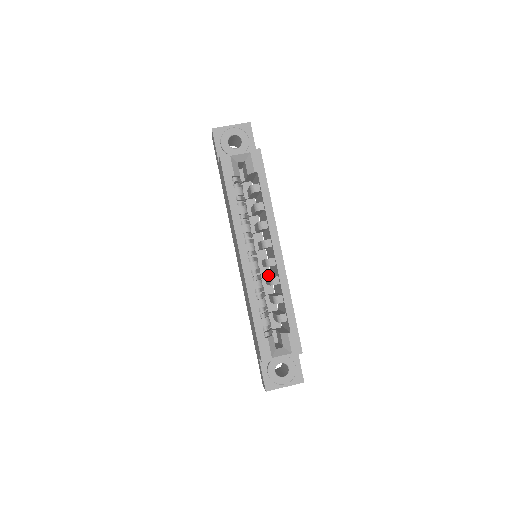
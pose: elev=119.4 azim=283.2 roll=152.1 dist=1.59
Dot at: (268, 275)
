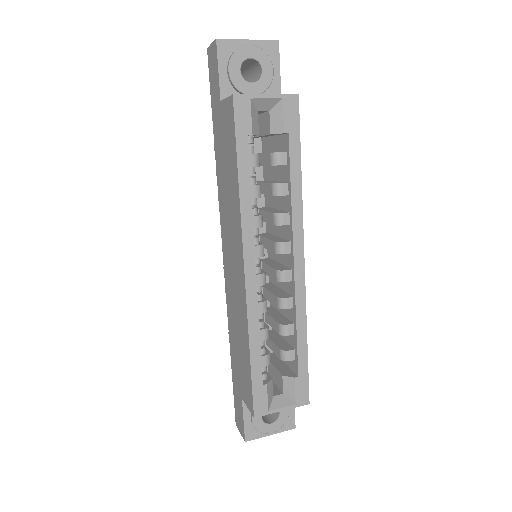
Dot at: occluded
